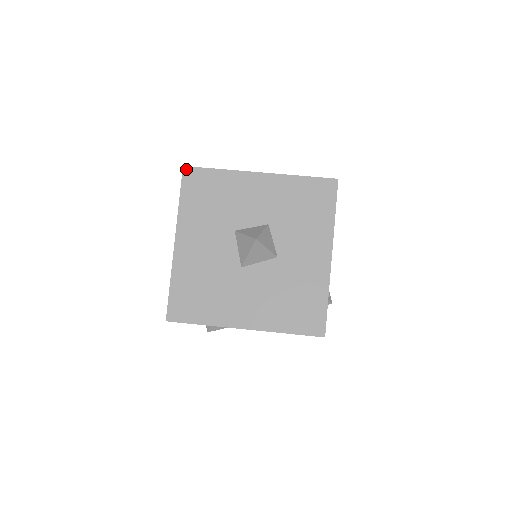
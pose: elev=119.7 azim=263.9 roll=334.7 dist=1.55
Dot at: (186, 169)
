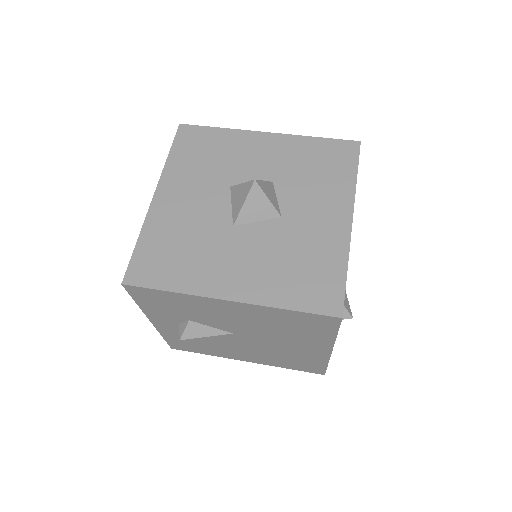
Dot at: (182, 126)
